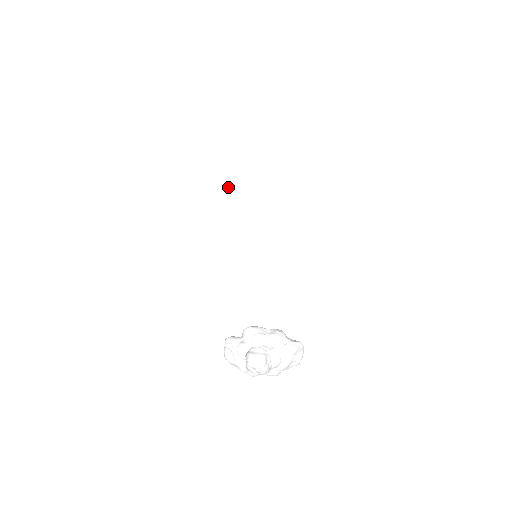
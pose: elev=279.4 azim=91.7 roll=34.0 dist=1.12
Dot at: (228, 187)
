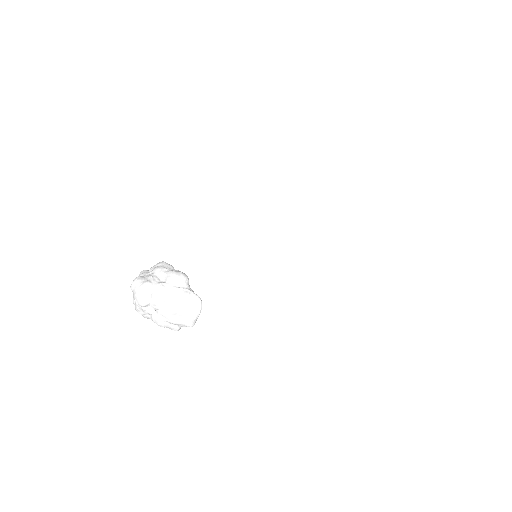
Dot at: (280, 206)
